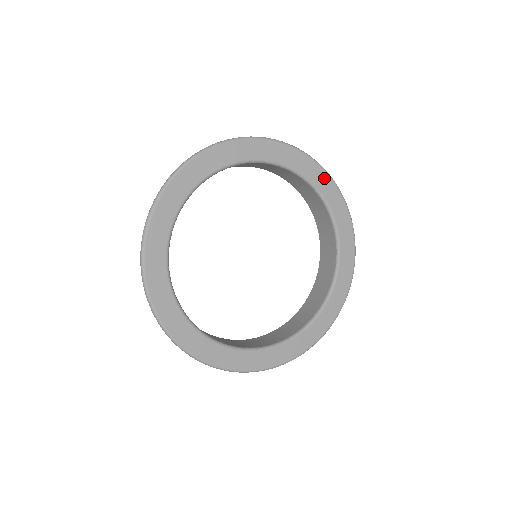
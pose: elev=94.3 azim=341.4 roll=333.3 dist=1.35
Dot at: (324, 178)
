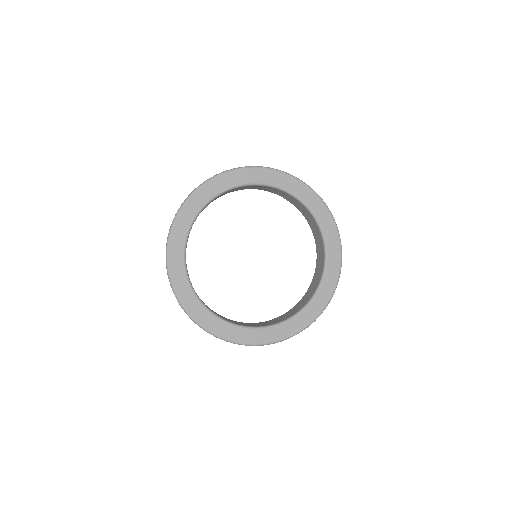
Dot at: (335, 271)
